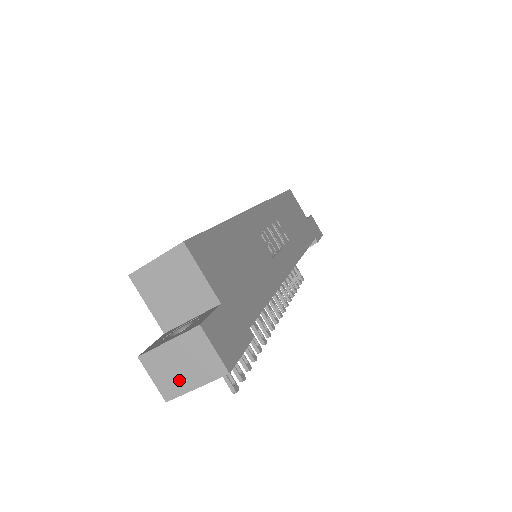
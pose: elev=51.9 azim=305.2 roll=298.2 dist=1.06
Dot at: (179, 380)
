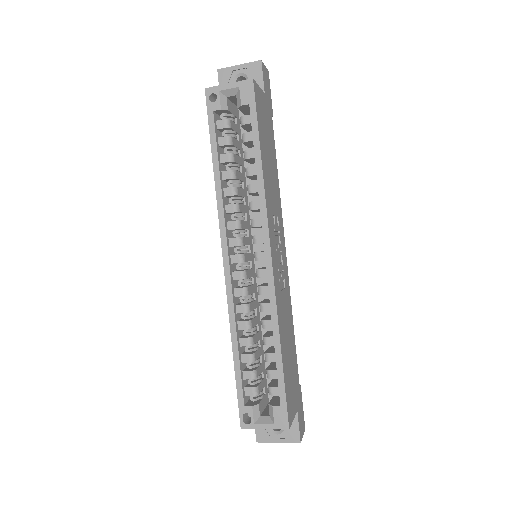
Dot at: occluded
